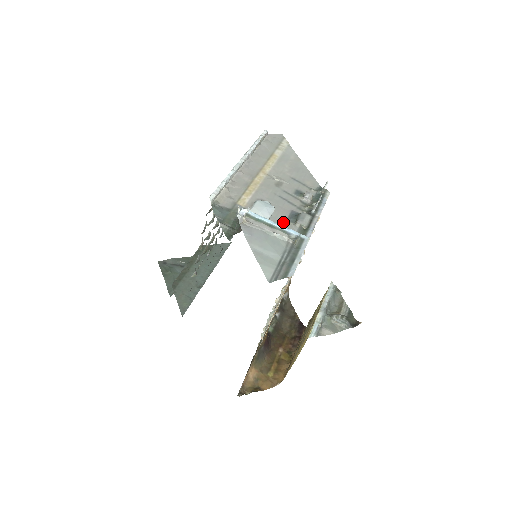
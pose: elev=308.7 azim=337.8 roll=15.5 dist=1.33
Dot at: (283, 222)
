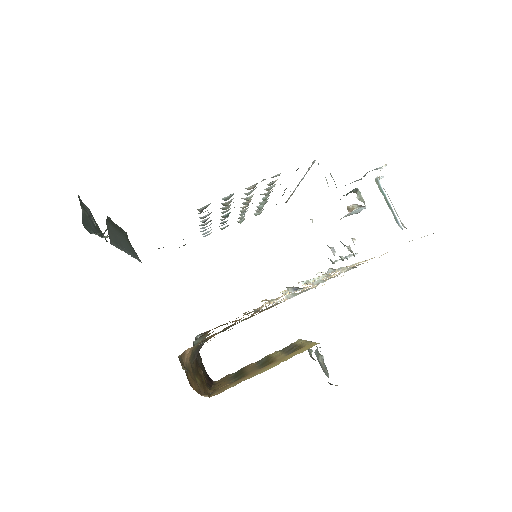
Dot at: occluded
